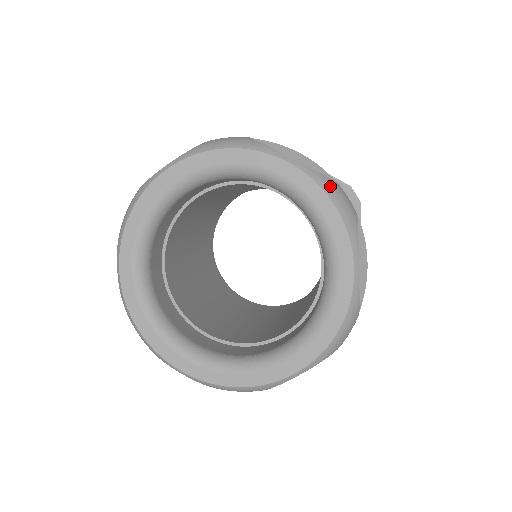
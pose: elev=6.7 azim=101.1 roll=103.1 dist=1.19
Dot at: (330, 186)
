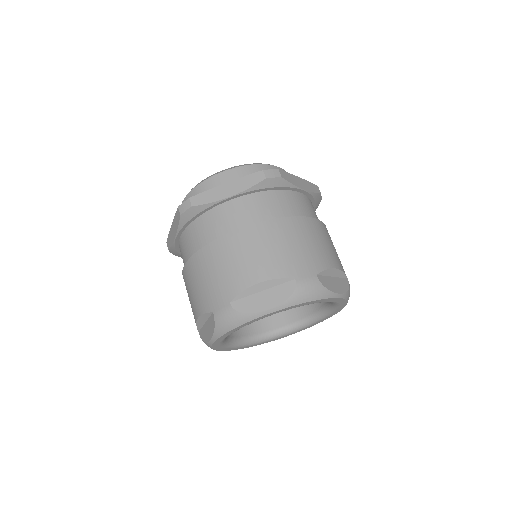
Dot at: (349, 295)
